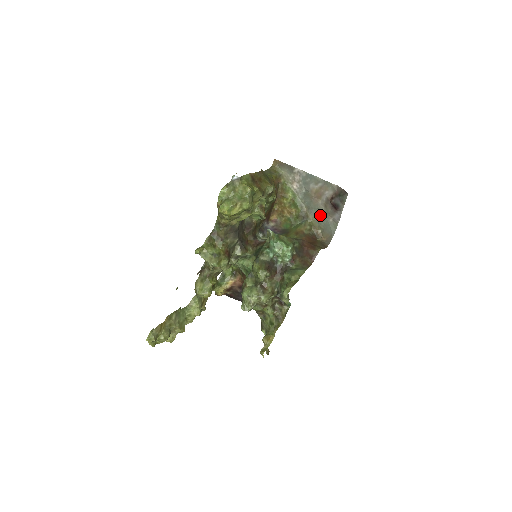
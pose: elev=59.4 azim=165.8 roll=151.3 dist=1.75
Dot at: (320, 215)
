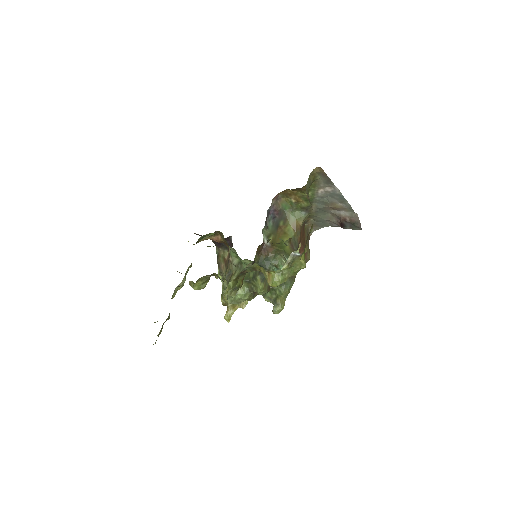
Dot at: (322, 215)
